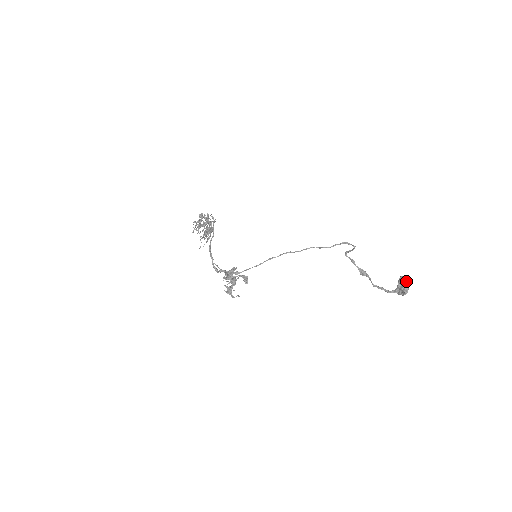
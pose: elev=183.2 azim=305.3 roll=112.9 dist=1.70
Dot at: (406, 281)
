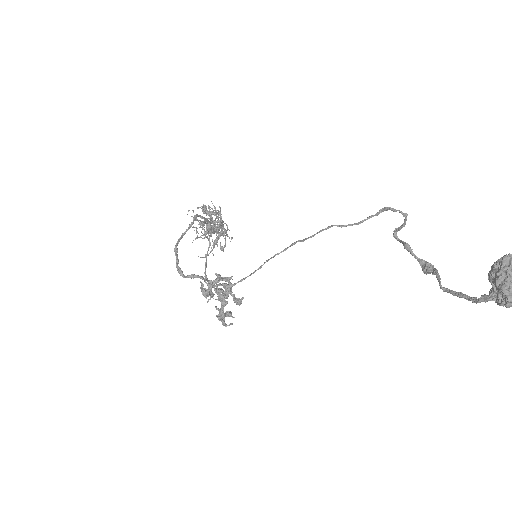
Dot at: (508, 266)
